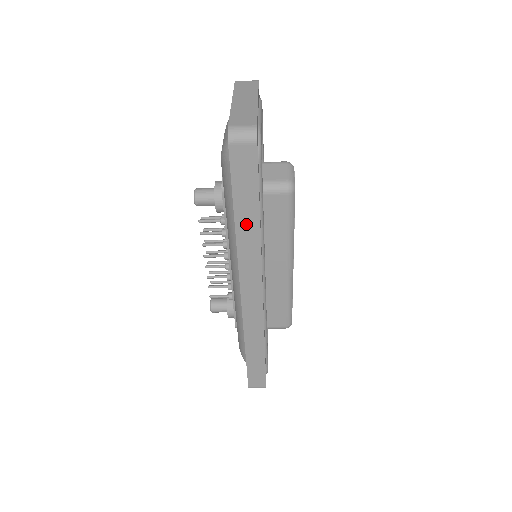
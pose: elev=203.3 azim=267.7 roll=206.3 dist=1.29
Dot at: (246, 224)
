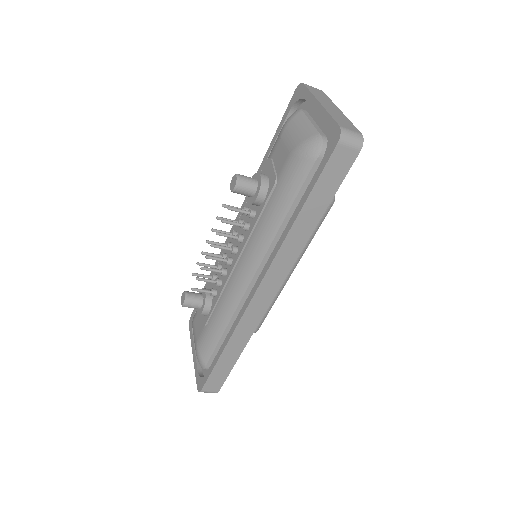
Dot at: (304, 223)
